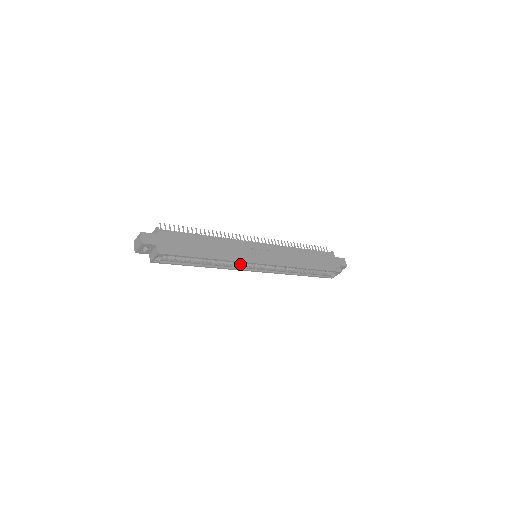
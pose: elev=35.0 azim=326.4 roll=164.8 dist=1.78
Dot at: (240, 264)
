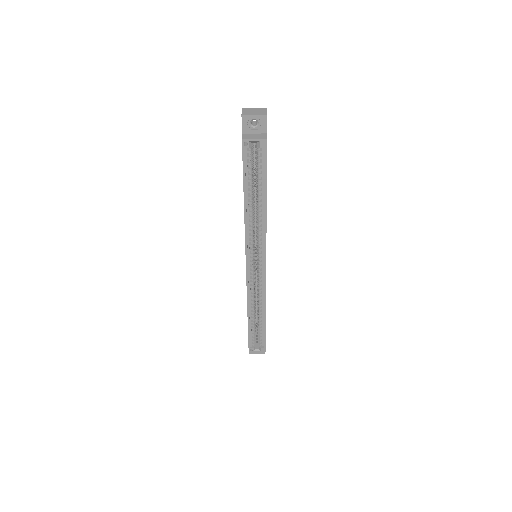
Dot at: (254, 244)
